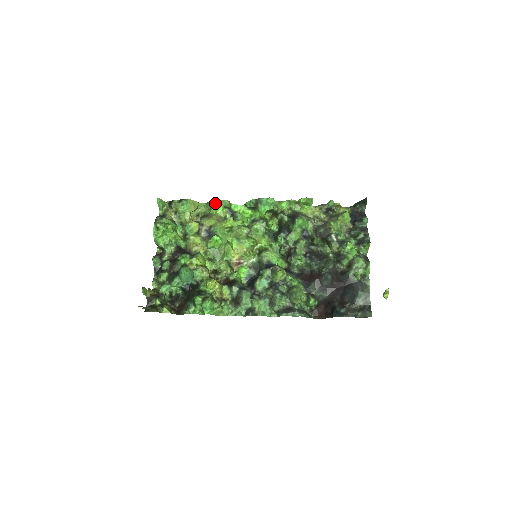
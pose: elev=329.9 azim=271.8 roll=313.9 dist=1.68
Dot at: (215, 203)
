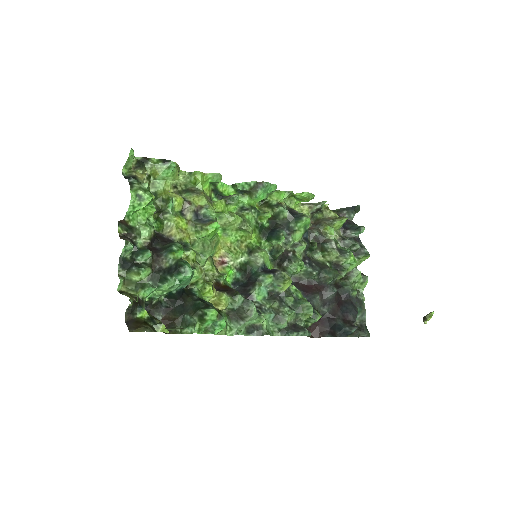
Dot at: (204, 175)
